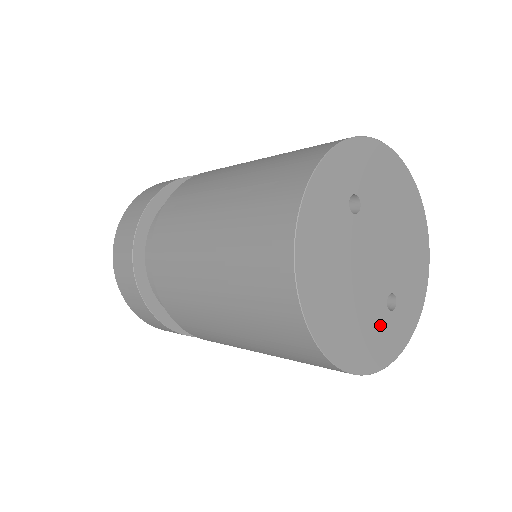
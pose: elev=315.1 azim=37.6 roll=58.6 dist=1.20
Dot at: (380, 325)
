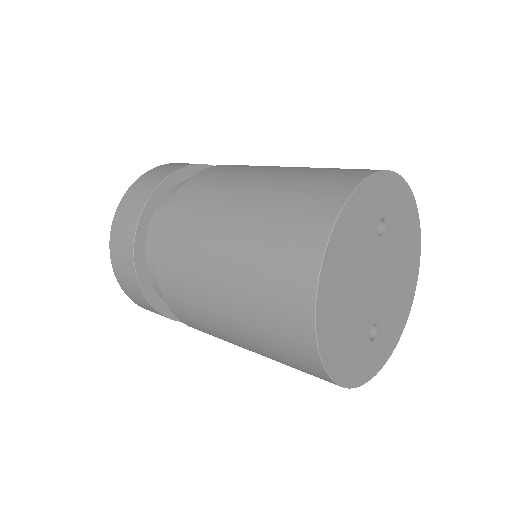
Dot at: (359, 345)
